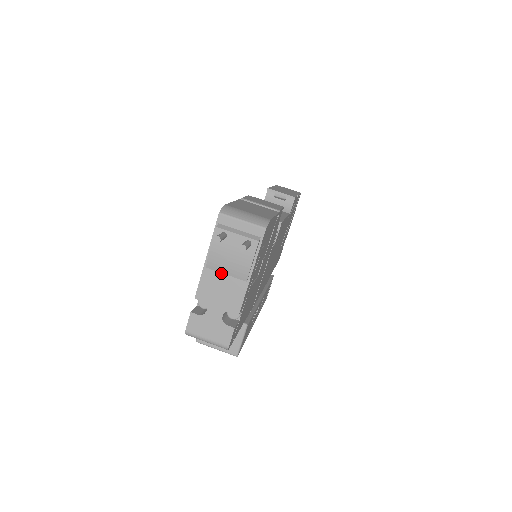
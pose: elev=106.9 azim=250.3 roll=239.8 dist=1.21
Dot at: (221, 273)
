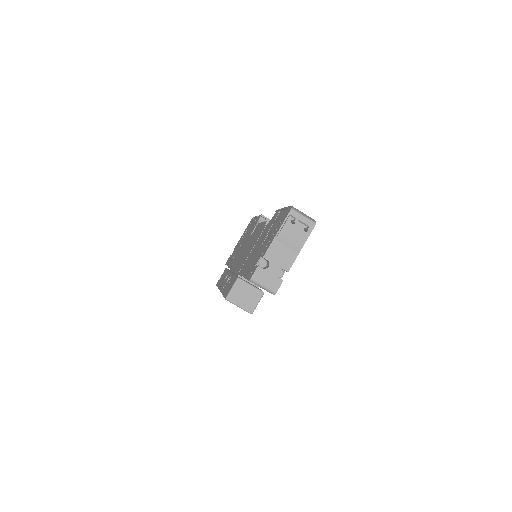
Dot at: (284, 245)
